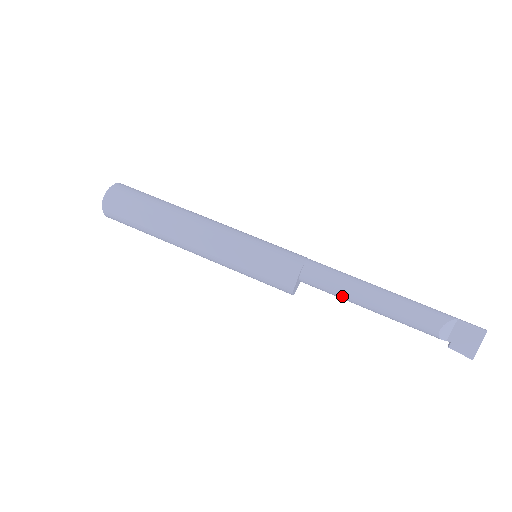
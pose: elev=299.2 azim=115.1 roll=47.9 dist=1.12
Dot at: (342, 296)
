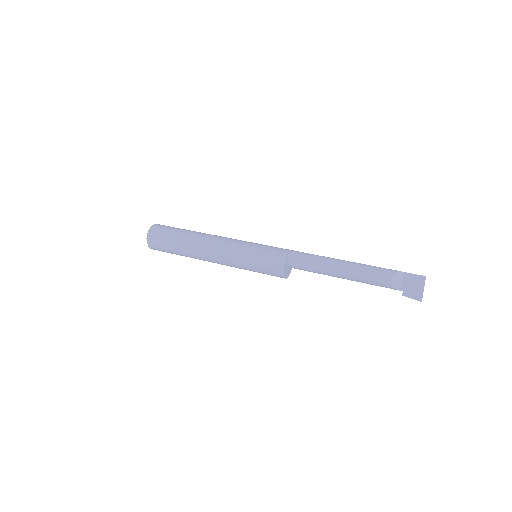
Dot at: (319, 269)
